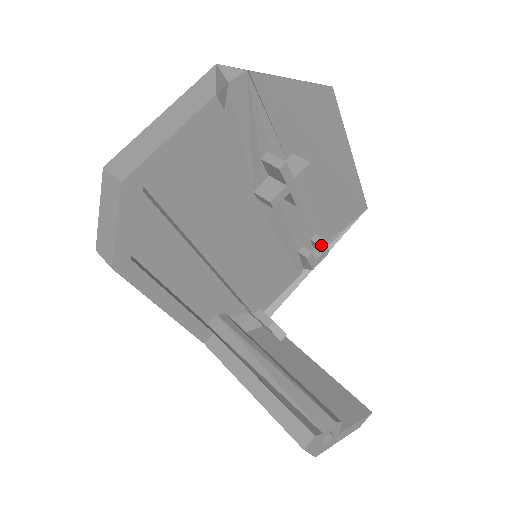
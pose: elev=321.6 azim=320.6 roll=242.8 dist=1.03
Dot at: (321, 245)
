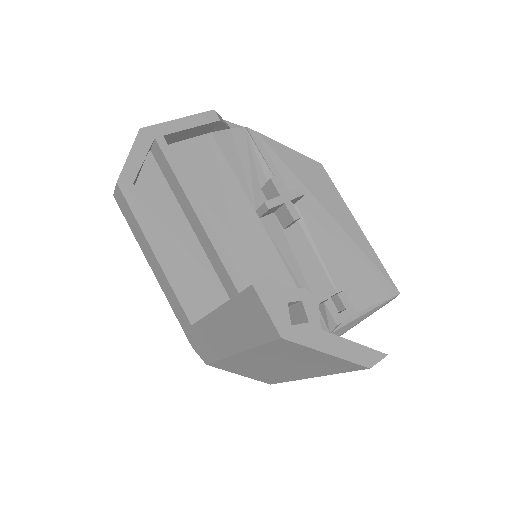
Dot at: (341, 297)
